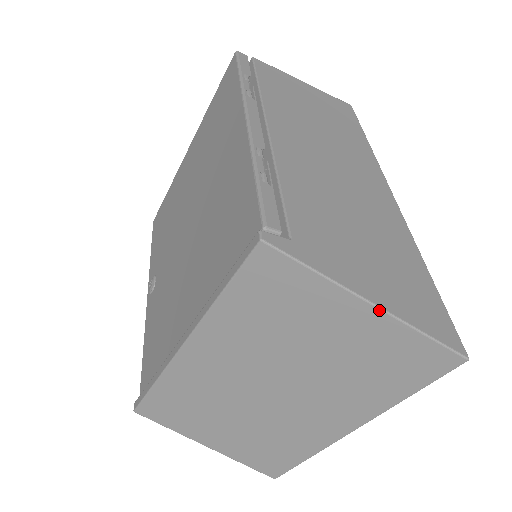
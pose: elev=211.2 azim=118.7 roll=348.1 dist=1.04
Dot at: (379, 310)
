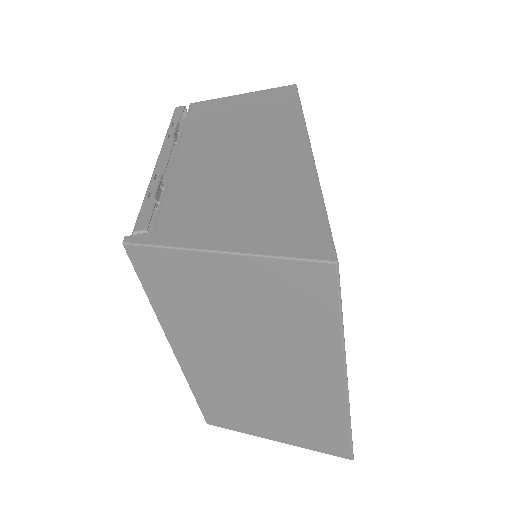
Dot at: (231, 255)
